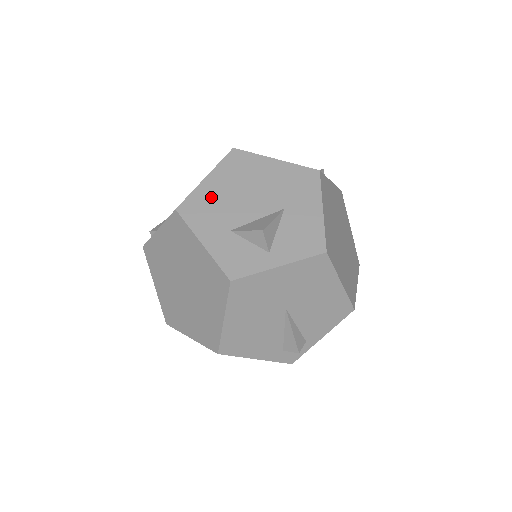
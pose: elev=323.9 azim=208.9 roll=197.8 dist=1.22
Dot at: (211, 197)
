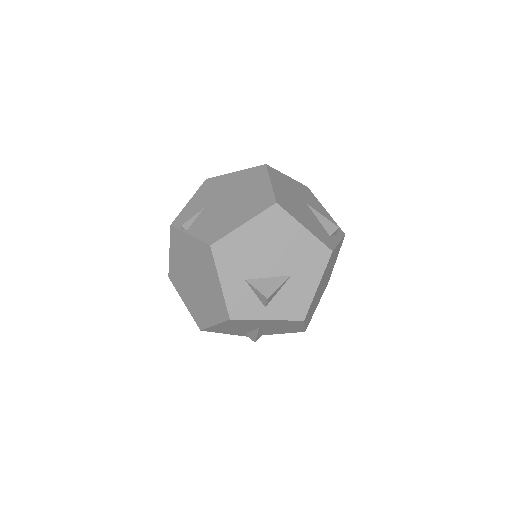
Dot at: (241, 245)
